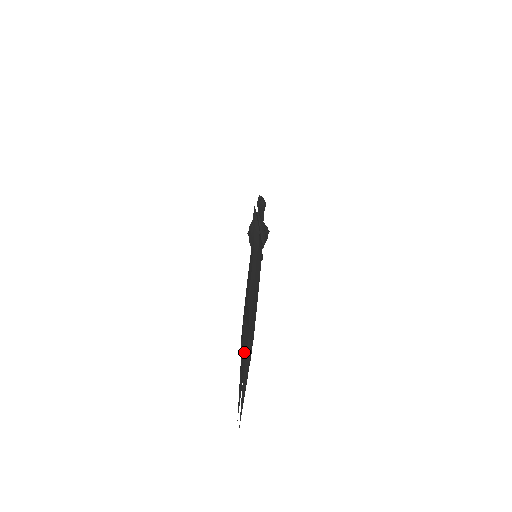
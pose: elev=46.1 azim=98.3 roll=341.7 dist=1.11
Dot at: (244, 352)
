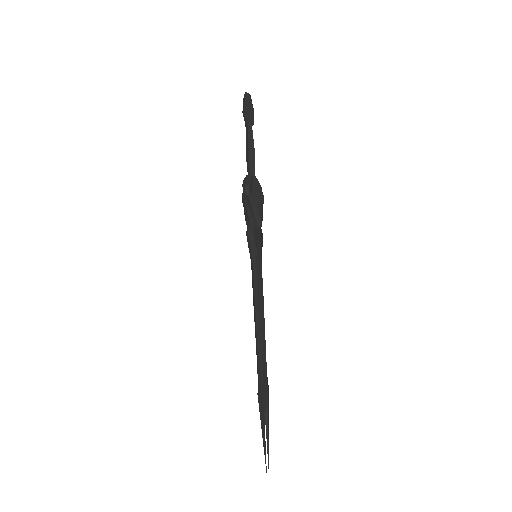
Dot at: (263, 422)
